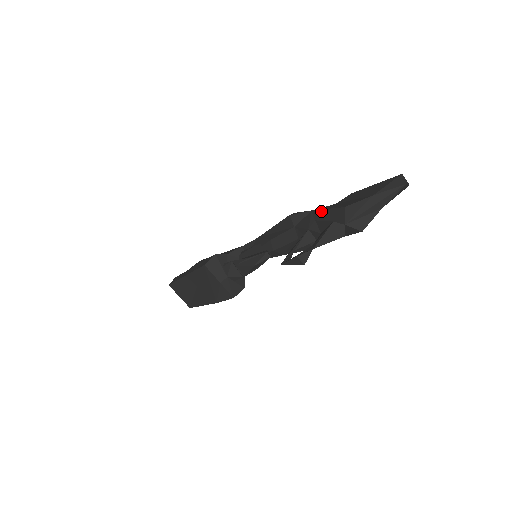
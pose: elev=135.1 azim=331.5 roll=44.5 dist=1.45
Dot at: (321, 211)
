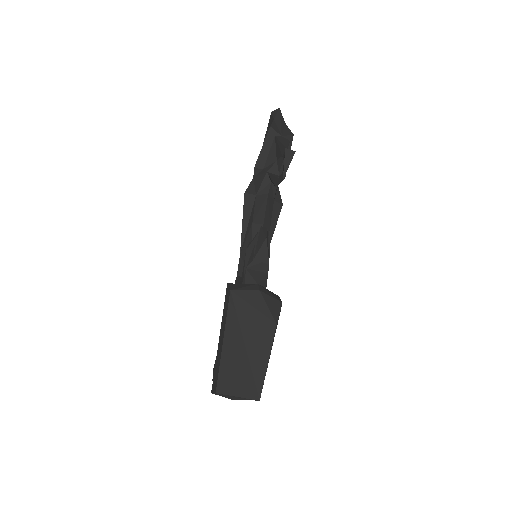
Dot at: (260, 155)
